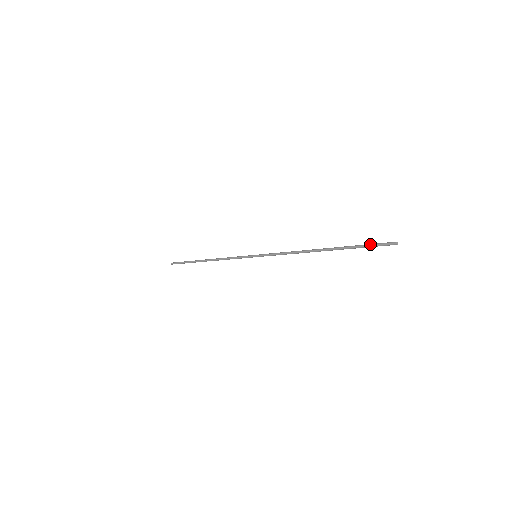
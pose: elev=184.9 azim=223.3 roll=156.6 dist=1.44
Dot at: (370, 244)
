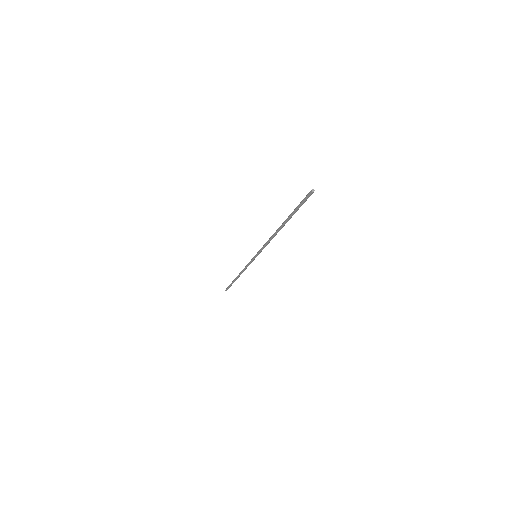
Dot at: (300, 203)
